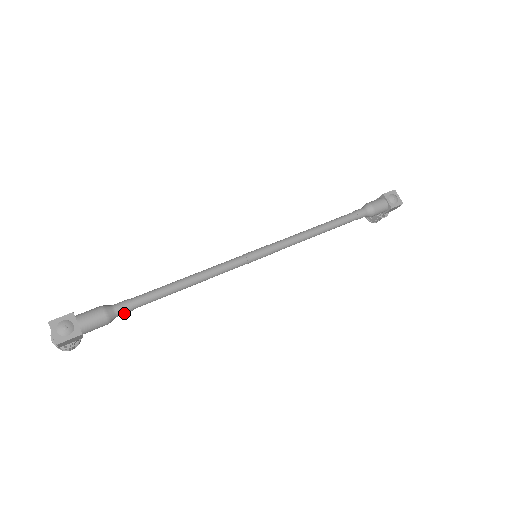
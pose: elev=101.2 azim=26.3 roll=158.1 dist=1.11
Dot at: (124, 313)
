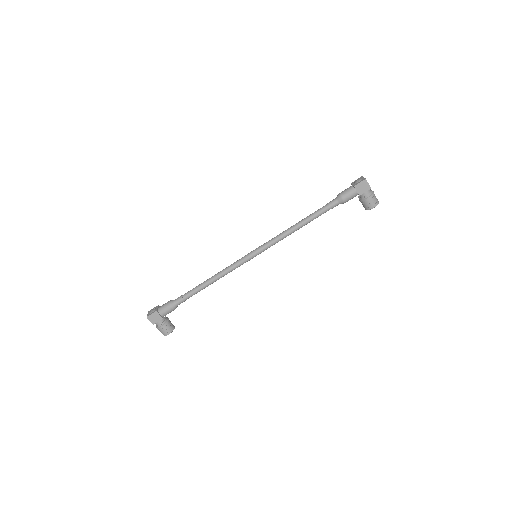
Dot at: (179, 301)
